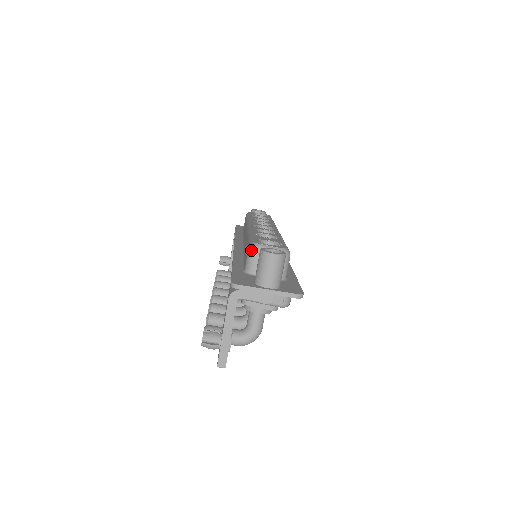
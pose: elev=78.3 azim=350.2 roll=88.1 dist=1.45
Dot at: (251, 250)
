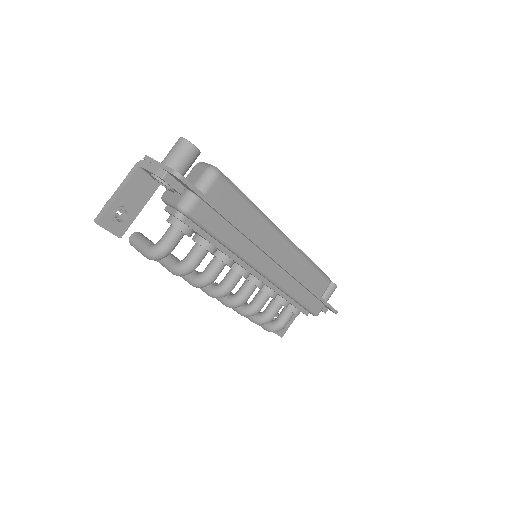
Dot at: (195, 165)
